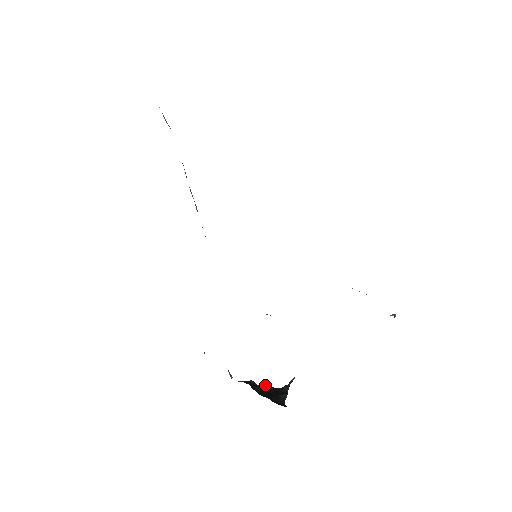
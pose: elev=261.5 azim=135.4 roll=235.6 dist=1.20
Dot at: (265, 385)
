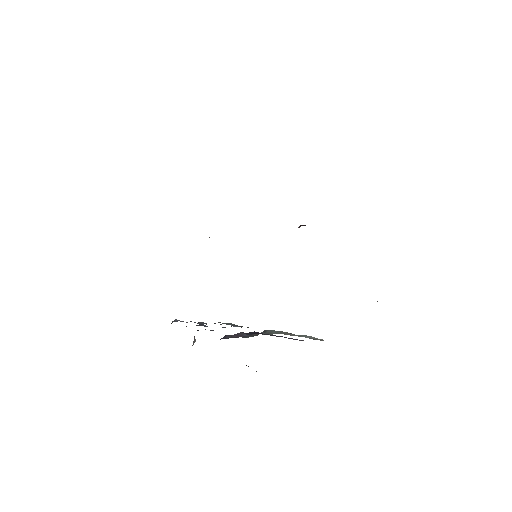
Dot at: occluded
